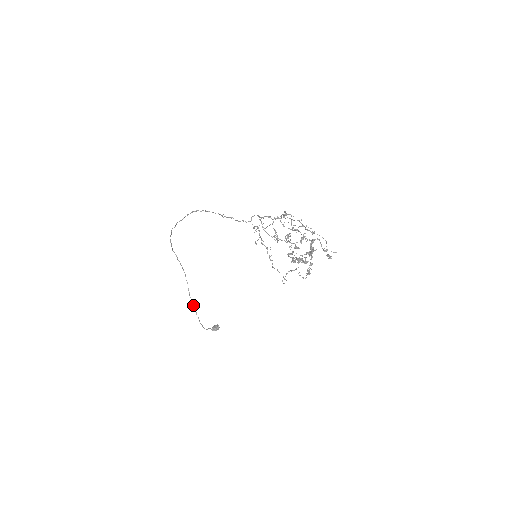
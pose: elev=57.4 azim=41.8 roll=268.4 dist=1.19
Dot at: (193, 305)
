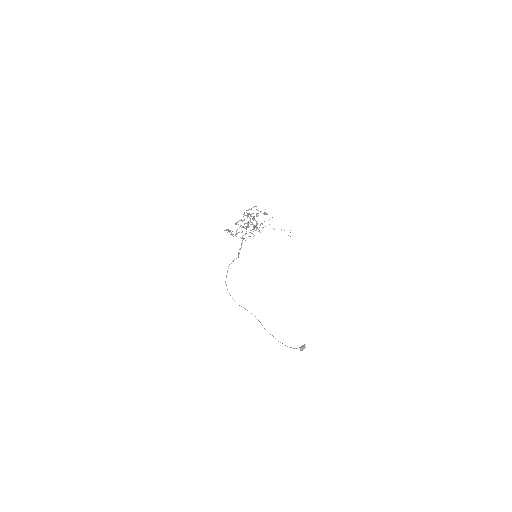
Dot at: occluded
